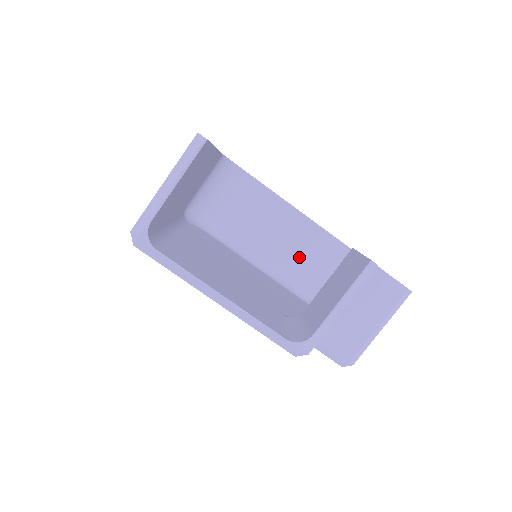
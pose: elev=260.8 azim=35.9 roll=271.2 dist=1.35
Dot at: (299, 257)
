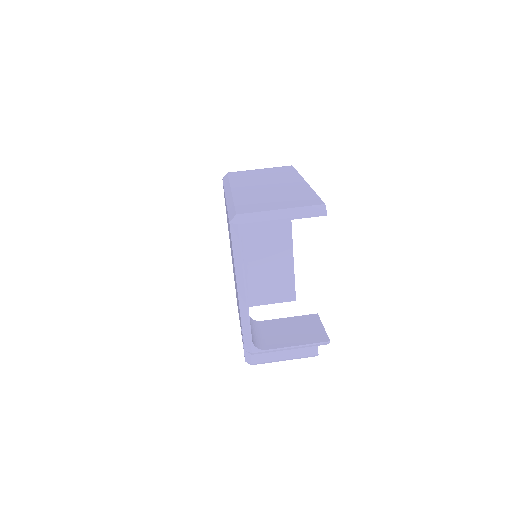
Dot at: (264, 263)
